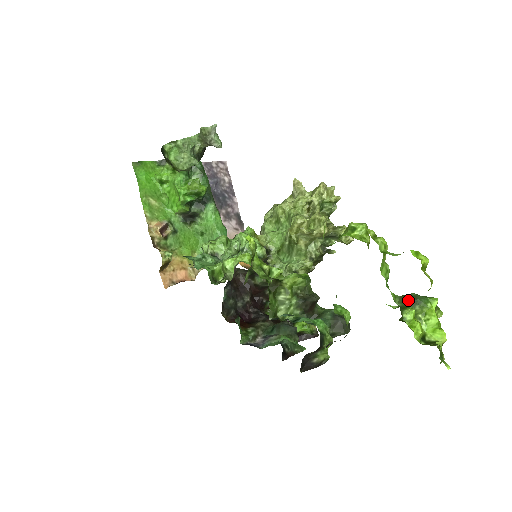
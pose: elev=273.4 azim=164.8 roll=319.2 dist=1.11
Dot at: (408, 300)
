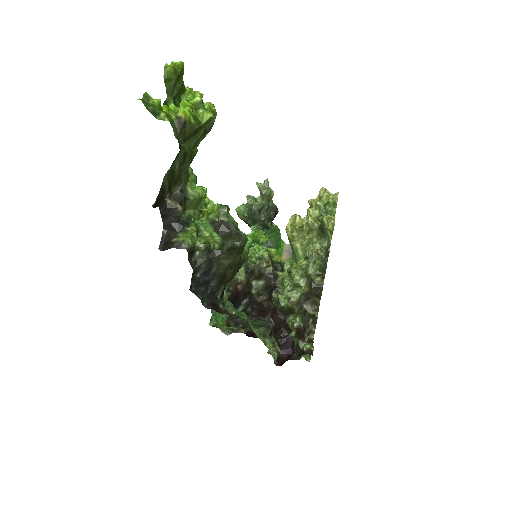
Dot at: occluded
